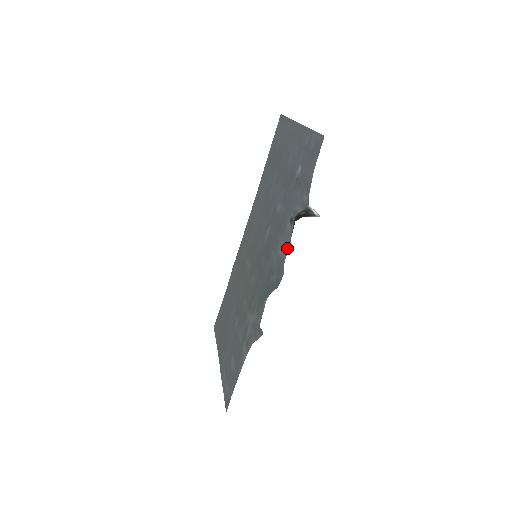
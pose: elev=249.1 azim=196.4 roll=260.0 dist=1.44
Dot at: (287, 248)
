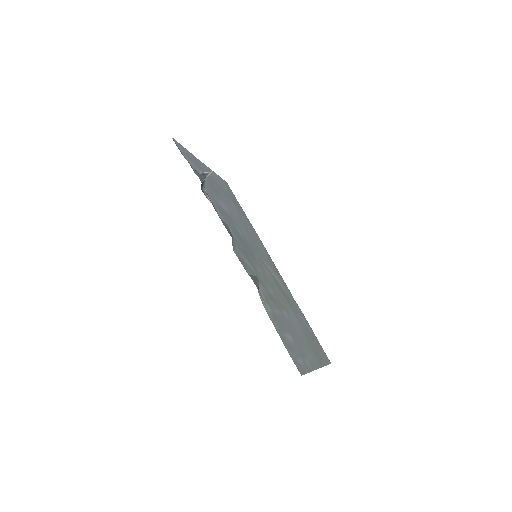
Dot at: (214, 208)
